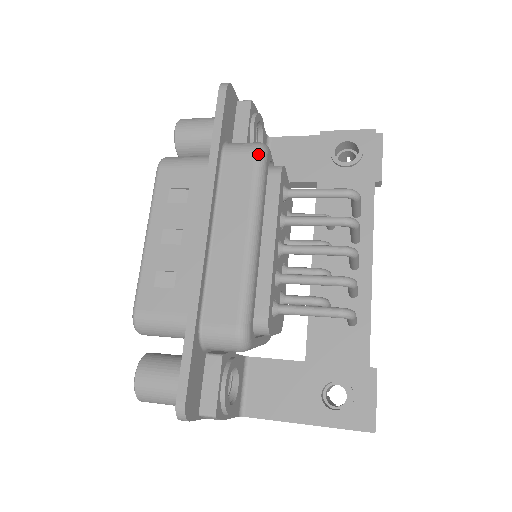
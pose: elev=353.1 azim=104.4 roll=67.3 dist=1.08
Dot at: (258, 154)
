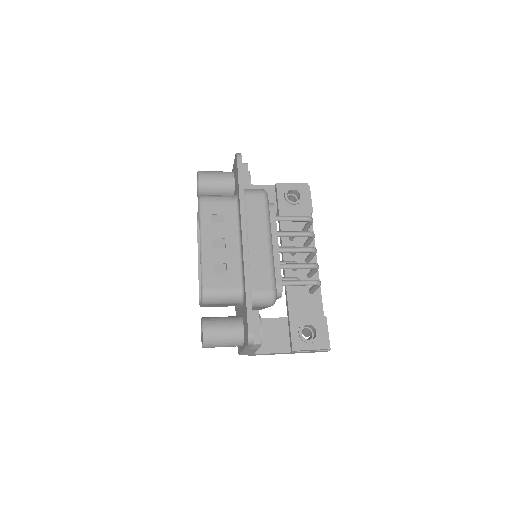
Dot at: (265, 196)
